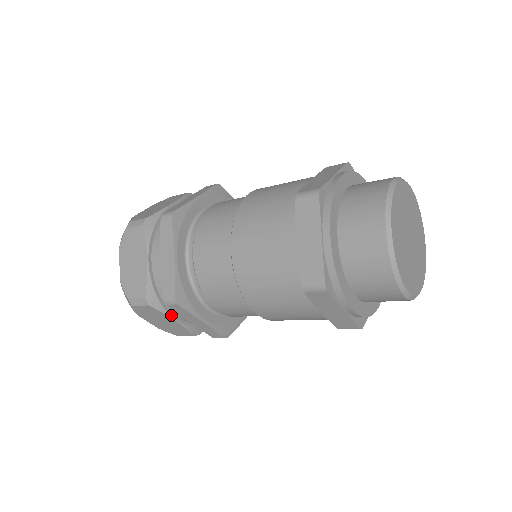
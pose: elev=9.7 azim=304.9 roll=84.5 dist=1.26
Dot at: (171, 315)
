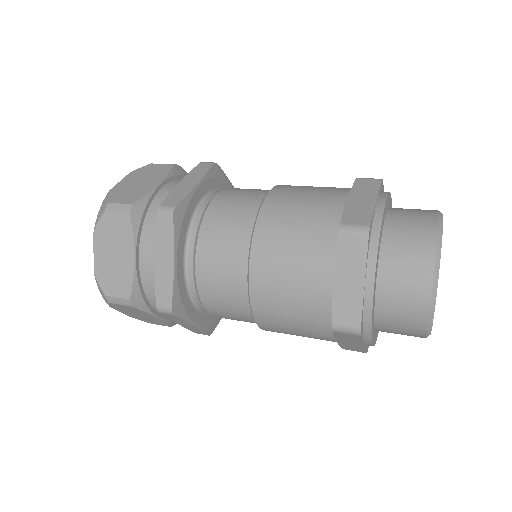
Dot at: occluded
